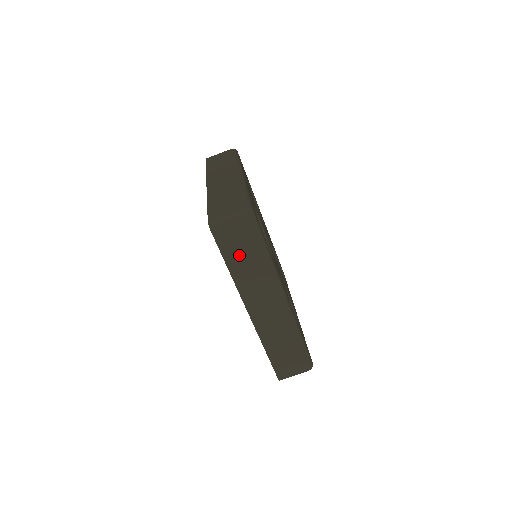
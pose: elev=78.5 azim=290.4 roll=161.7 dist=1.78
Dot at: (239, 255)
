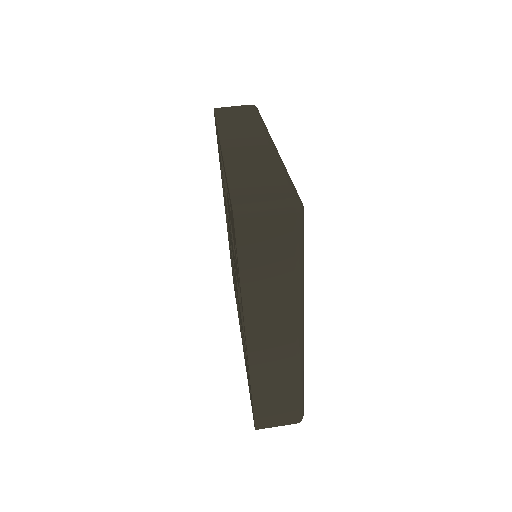
Dot at: (232, 118)
